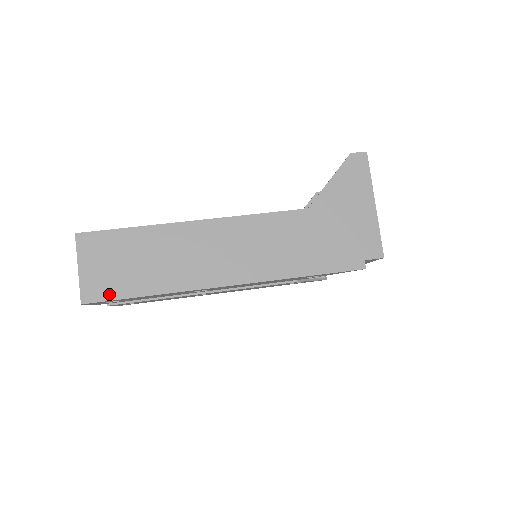
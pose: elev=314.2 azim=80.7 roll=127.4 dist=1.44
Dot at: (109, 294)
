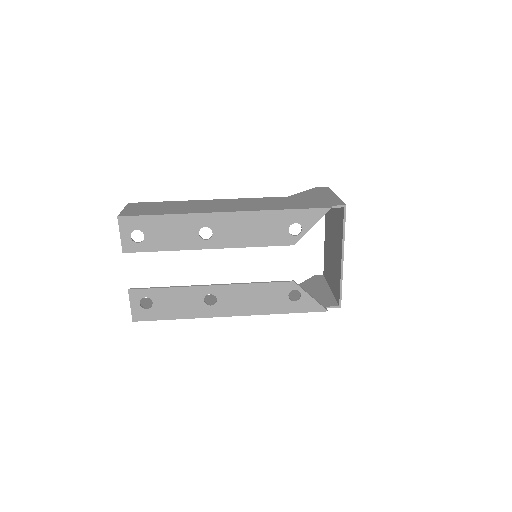
Dot at: (139, 214)
